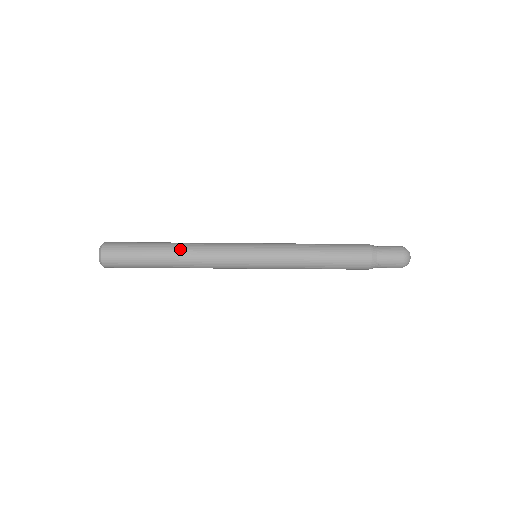
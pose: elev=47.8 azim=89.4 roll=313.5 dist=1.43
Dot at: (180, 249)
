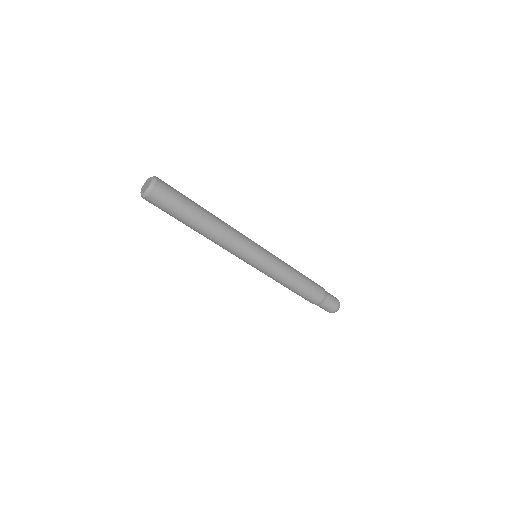
Dot at: occluded
